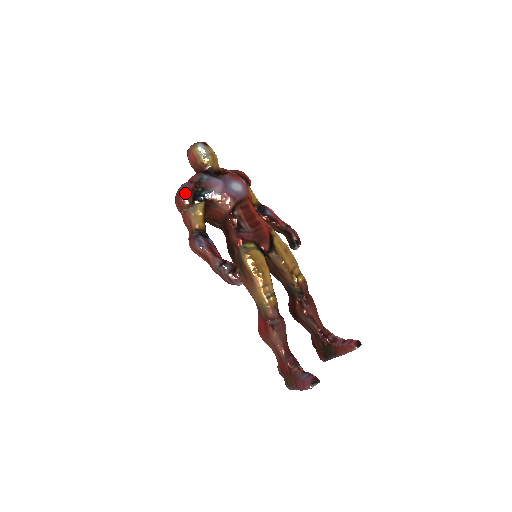
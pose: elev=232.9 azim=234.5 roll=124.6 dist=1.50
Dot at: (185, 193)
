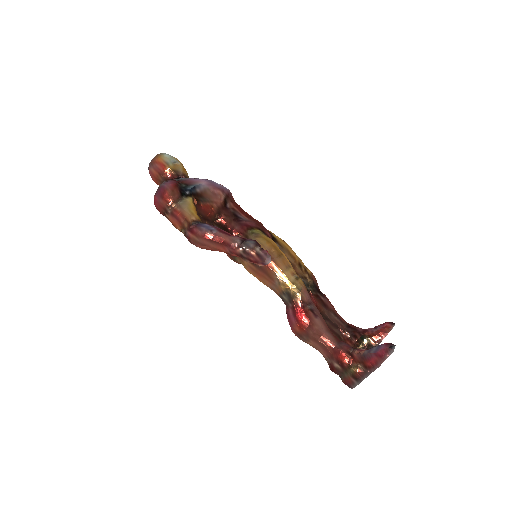
Dot at: (170, 186)
